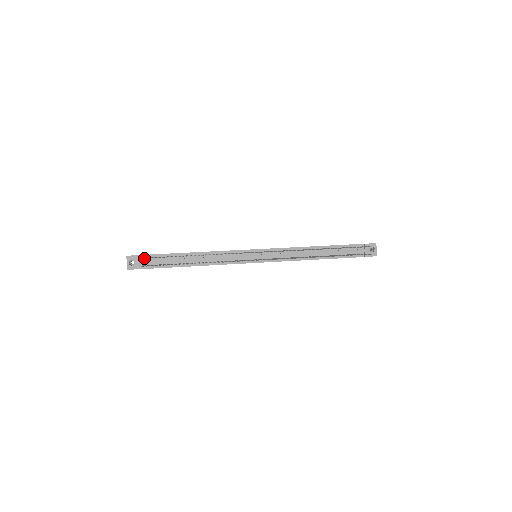
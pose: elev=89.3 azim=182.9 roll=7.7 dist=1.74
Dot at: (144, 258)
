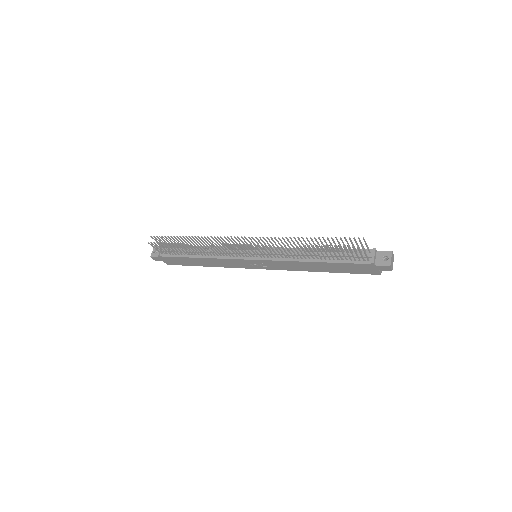
Dot at: occluded
